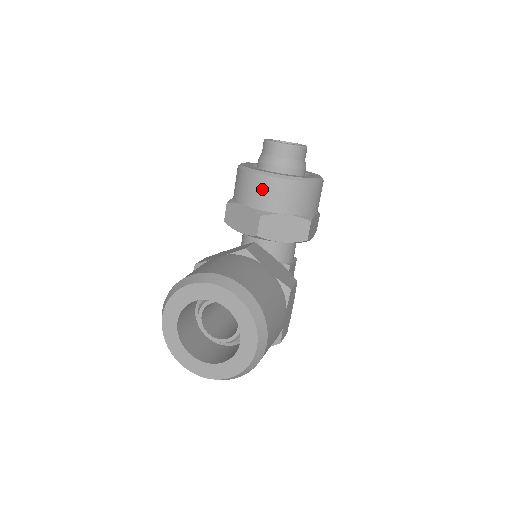
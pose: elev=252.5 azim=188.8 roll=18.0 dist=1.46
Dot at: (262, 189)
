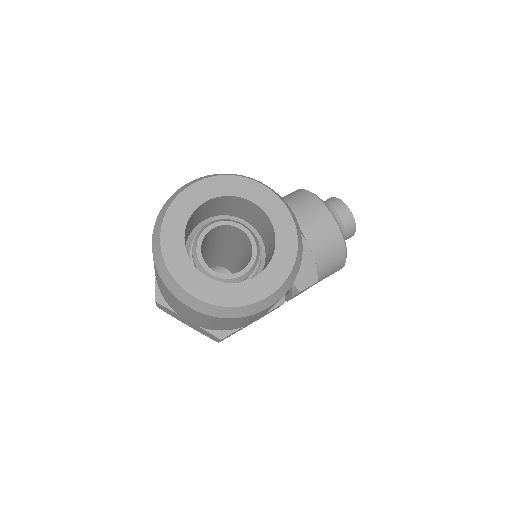
Dot at: (317, 217)
